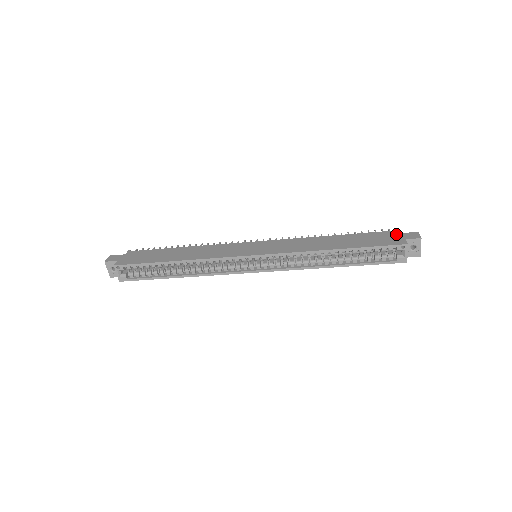
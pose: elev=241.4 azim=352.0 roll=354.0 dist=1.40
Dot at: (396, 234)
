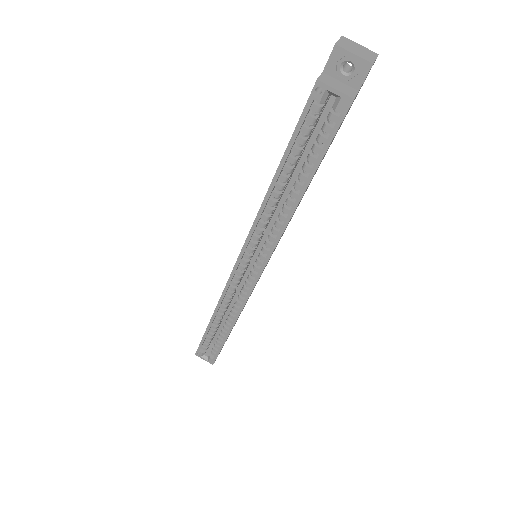
Dot at: occluded
